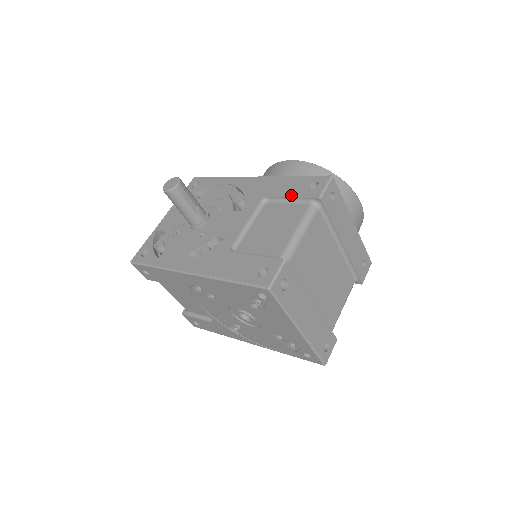
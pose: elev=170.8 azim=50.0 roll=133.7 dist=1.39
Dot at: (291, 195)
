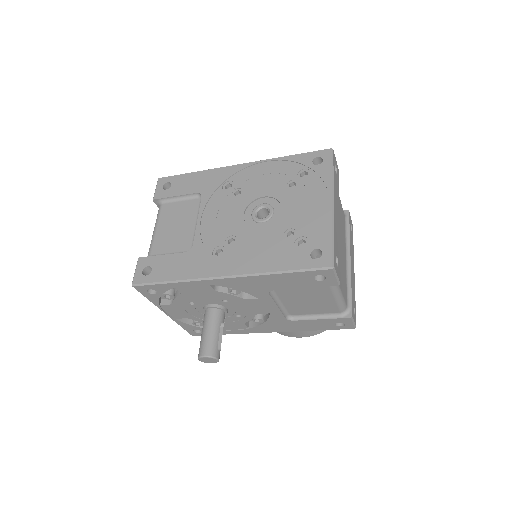
Dot at: occluded
